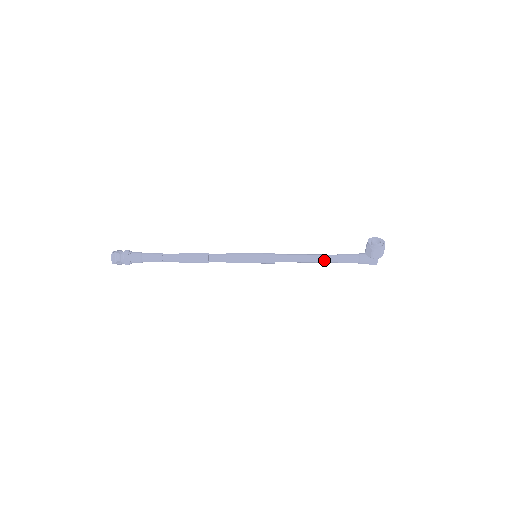
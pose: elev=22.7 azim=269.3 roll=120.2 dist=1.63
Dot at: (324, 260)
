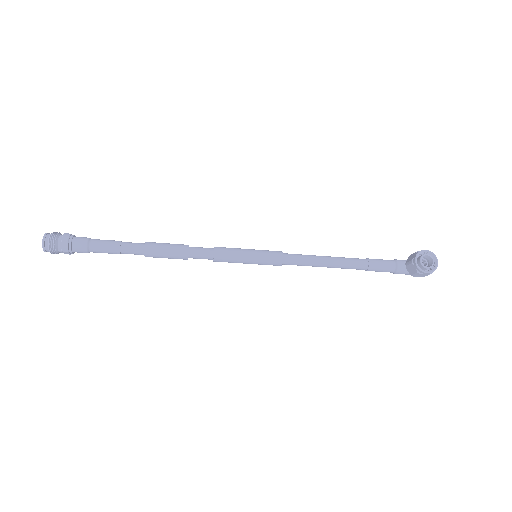
Dot at: (348, 268)
